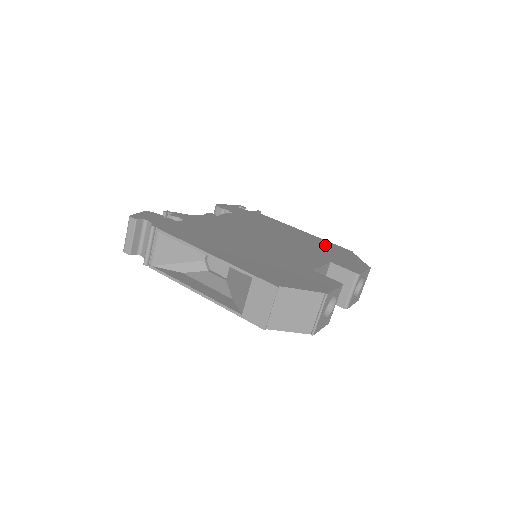
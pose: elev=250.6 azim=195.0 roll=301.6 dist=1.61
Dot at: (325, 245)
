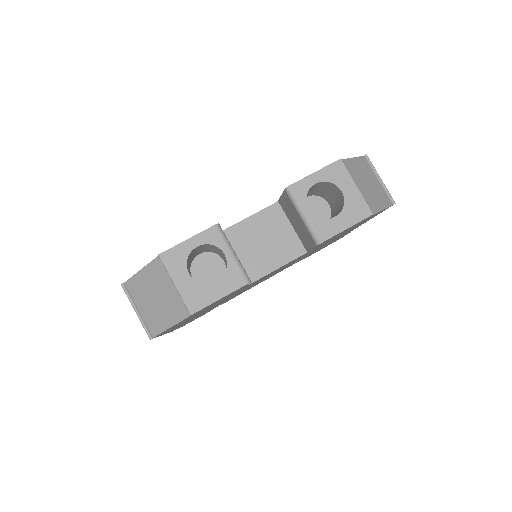
Dot at: occluded
